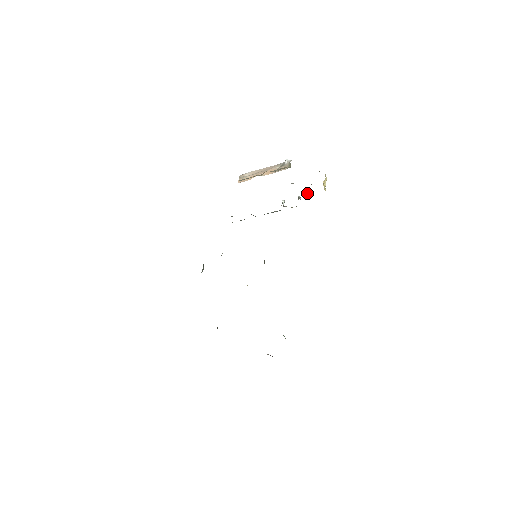
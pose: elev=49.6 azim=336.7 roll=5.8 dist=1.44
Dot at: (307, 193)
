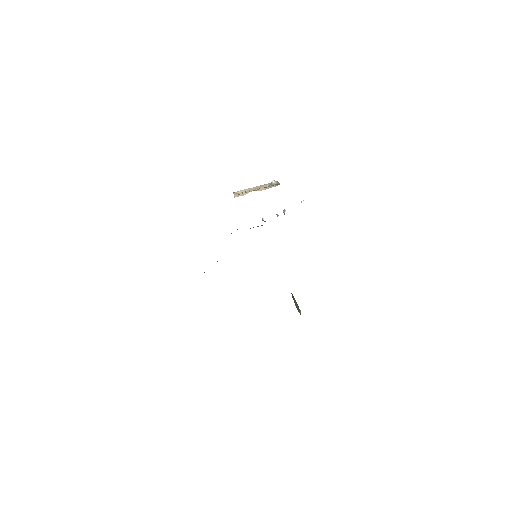
Dot at: (284, 211)
